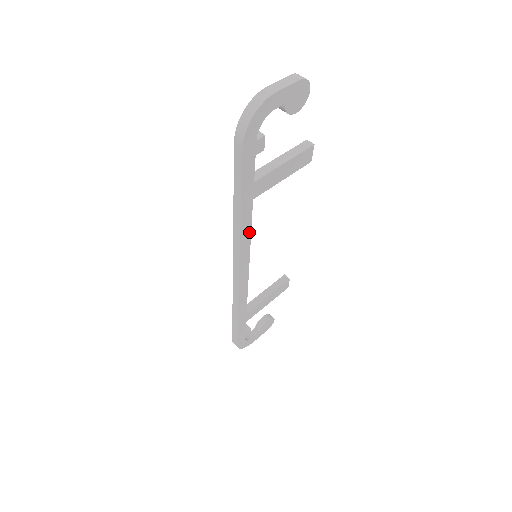
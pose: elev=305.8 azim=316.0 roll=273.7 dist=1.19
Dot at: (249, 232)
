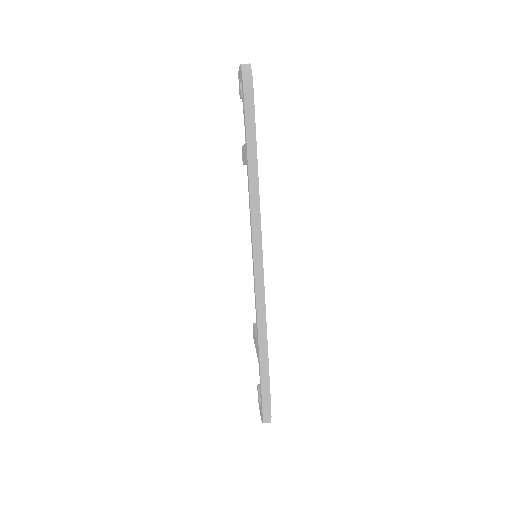
Dot at: occluded
